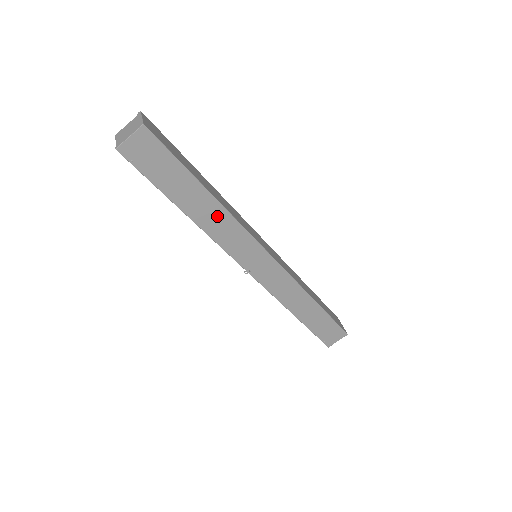
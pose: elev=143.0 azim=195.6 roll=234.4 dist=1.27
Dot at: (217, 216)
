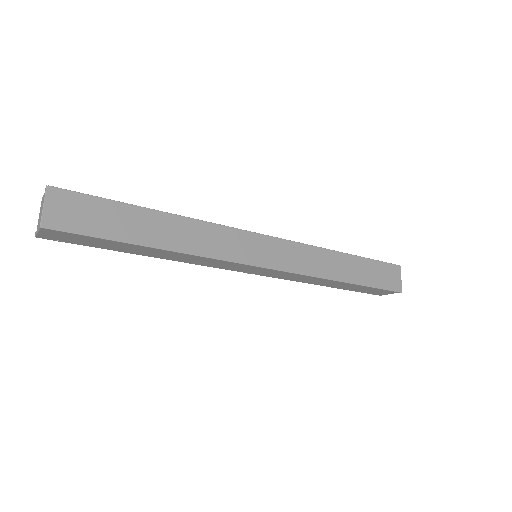
Dot at: (180, 255)
